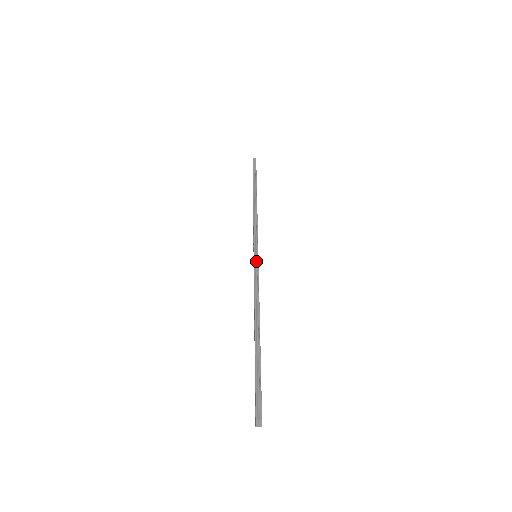
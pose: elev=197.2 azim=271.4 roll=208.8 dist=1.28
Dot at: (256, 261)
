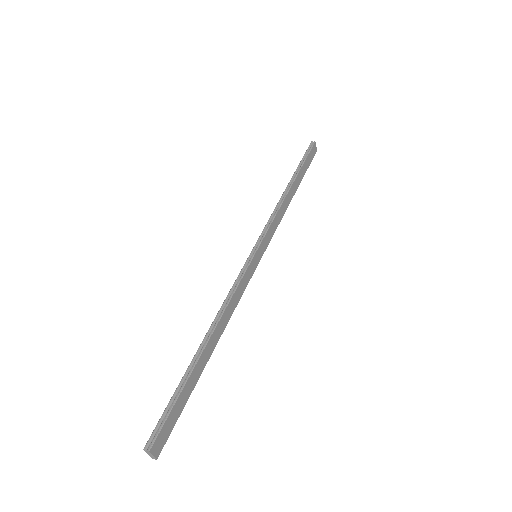
Dot at: (248, 262)
